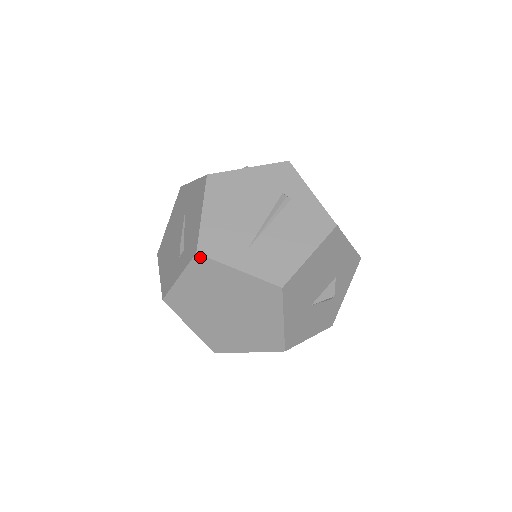
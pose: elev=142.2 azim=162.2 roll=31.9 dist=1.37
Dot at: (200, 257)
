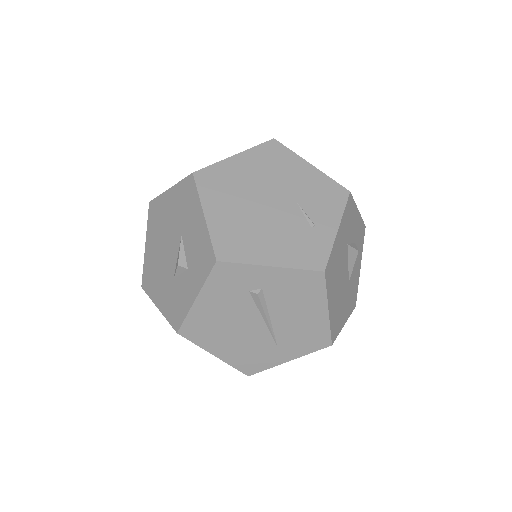
Dot at: (253, 373)
